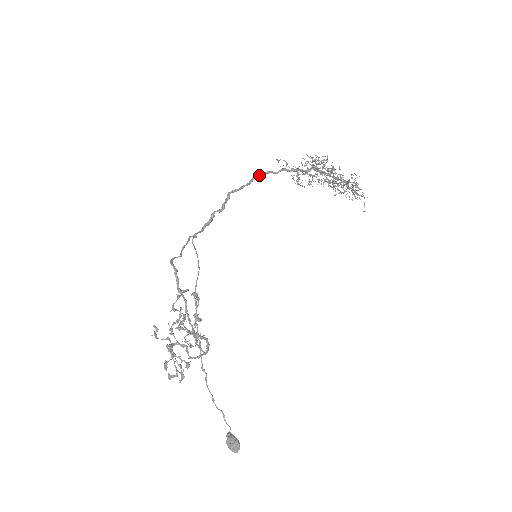
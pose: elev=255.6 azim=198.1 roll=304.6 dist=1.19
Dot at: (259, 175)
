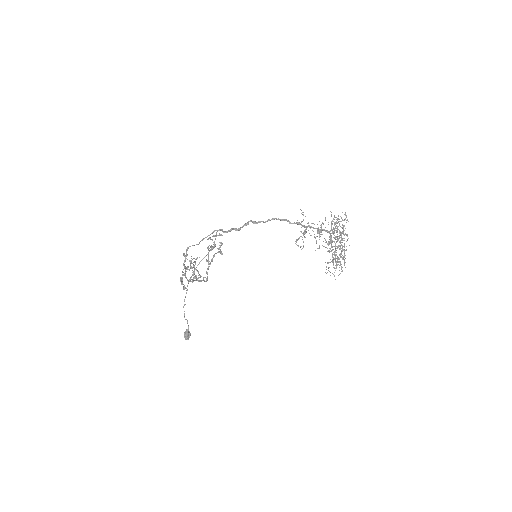
Dot at: (277, 219)
